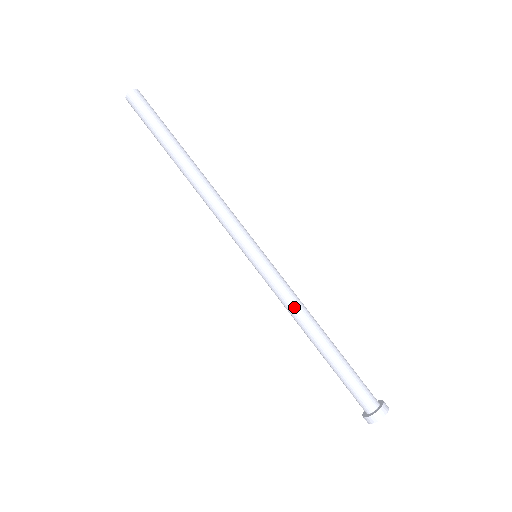
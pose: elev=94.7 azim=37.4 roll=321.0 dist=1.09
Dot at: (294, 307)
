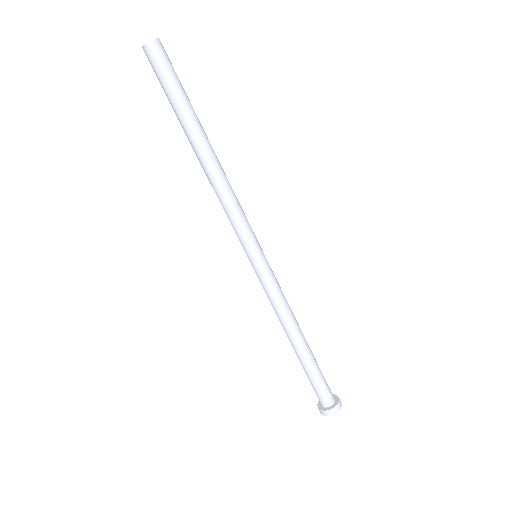
Dot at: (288, 308)
